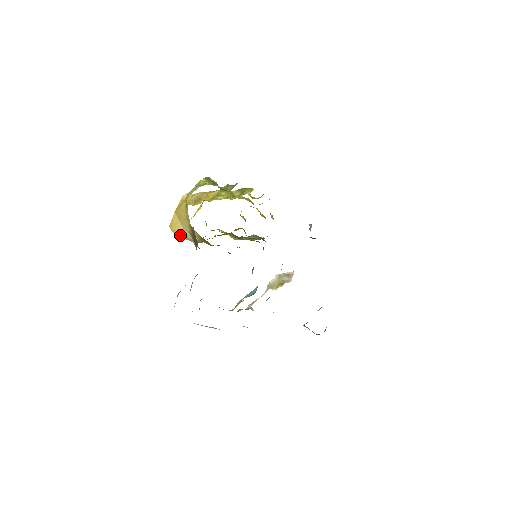
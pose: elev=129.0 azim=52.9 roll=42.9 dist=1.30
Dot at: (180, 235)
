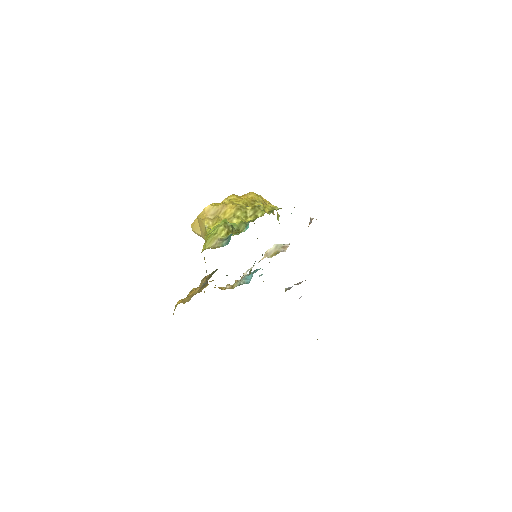
Dot at: (199, 235)
